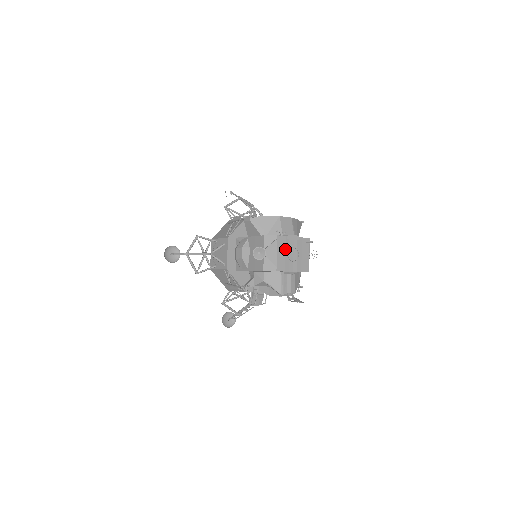
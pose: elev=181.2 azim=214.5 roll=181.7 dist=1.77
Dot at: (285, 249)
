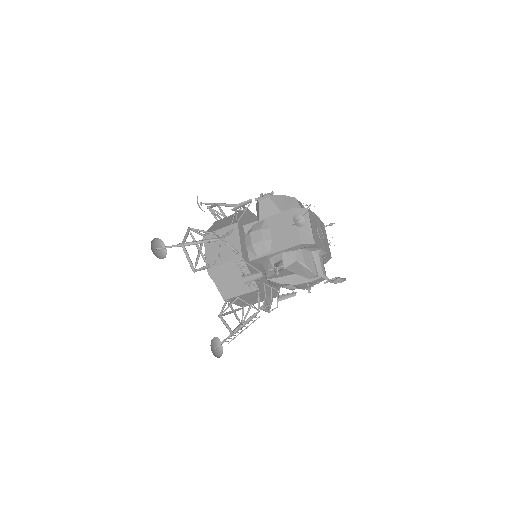
Dot at: (315, 225)
